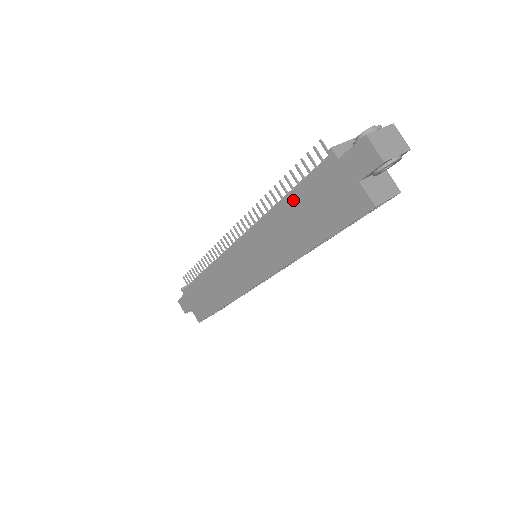
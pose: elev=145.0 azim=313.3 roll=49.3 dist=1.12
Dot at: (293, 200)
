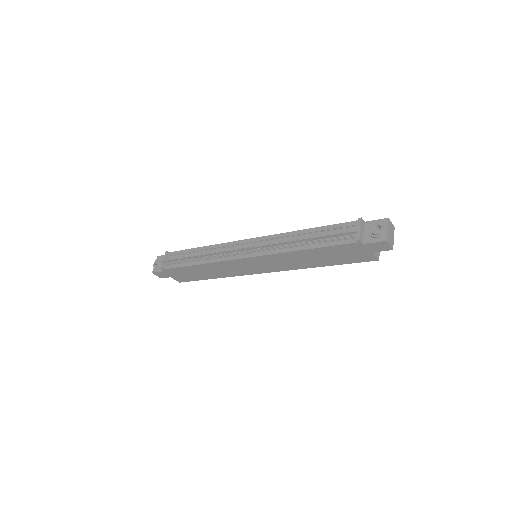
Dot at: (317, 251)
